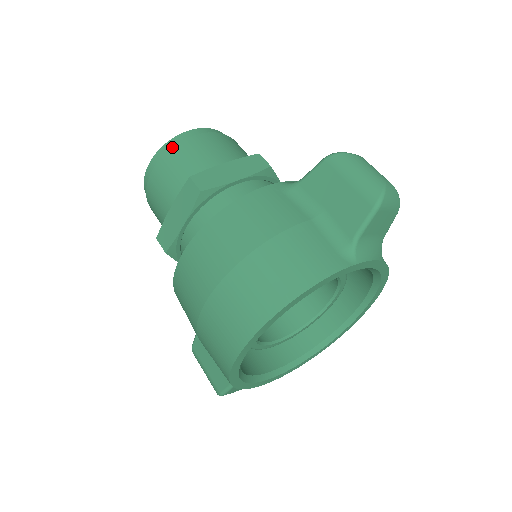
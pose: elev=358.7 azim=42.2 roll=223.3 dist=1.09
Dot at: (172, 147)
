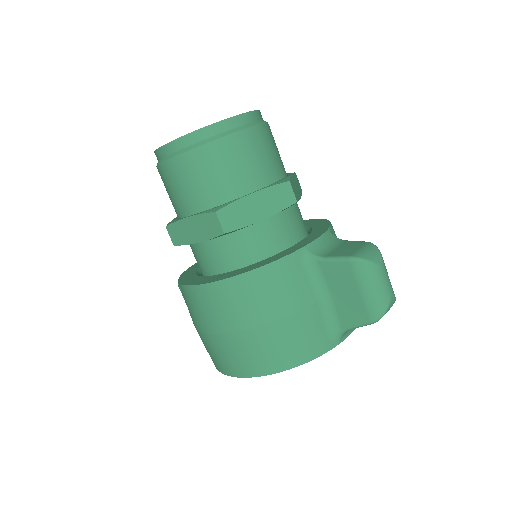
Dot at: (198, 146)
